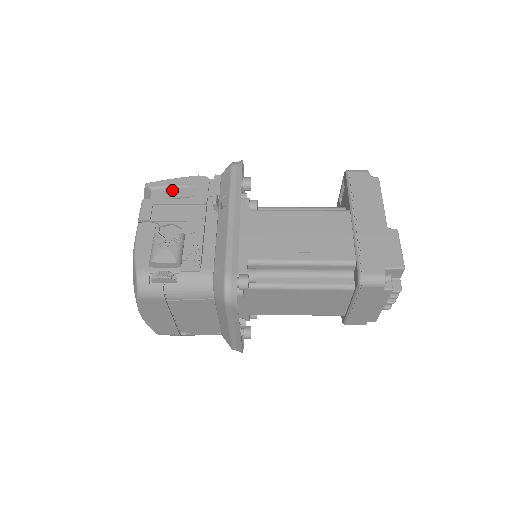
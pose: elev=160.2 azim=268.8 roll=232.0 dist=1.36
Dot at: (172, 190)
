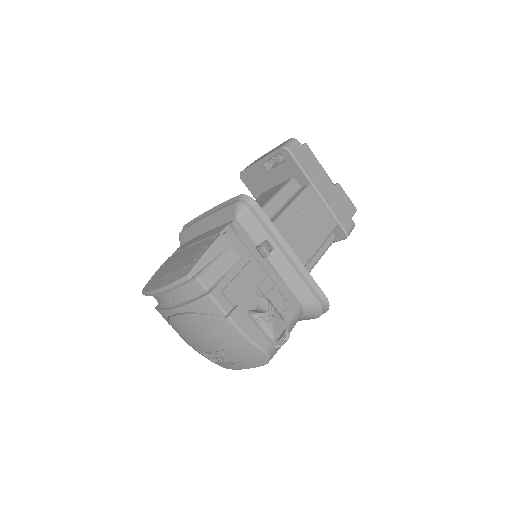
Dot at: (215, 264)
